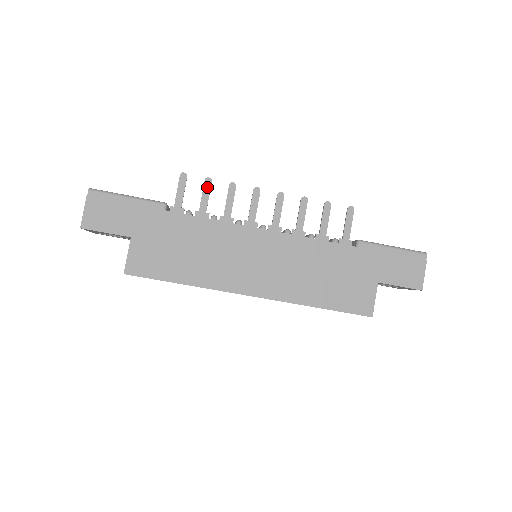
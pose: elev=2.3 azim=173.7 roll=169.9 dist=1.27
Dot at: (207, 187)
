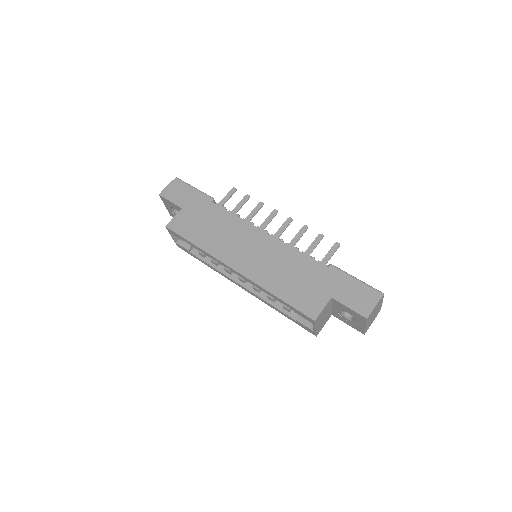
Dot at: (245, 200)
